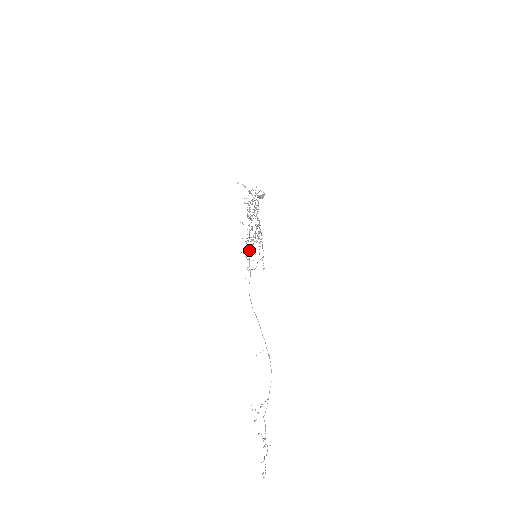
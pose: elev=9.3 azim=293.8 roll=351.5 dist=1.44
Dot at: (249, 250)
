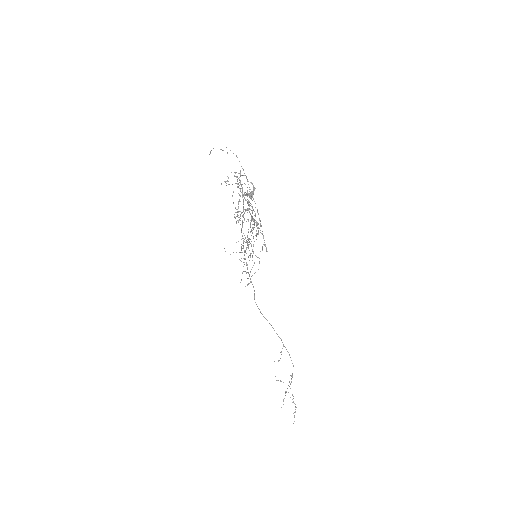
Dot at: occluded
